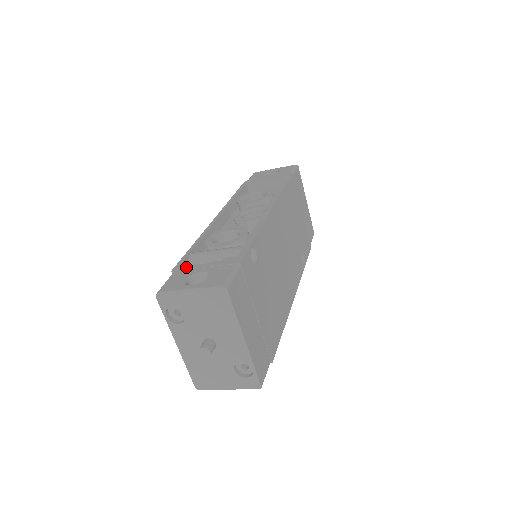
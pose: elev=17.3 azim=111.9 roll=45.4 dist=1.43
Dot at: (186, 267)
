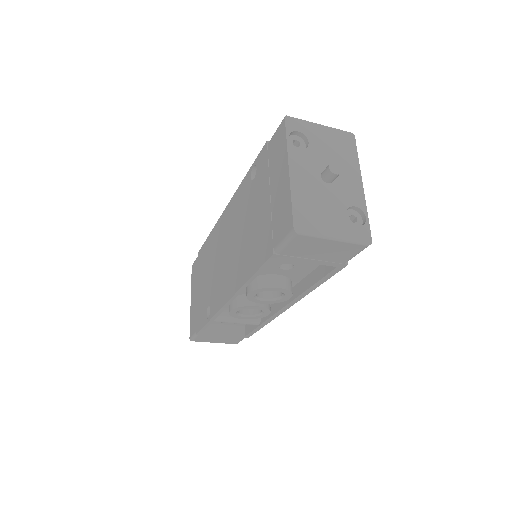
Dot at: occluded
